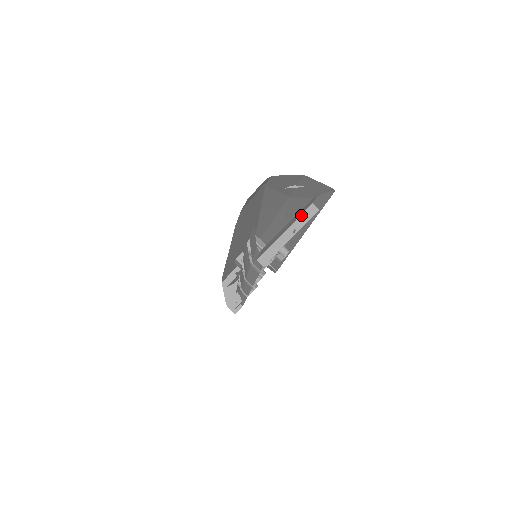
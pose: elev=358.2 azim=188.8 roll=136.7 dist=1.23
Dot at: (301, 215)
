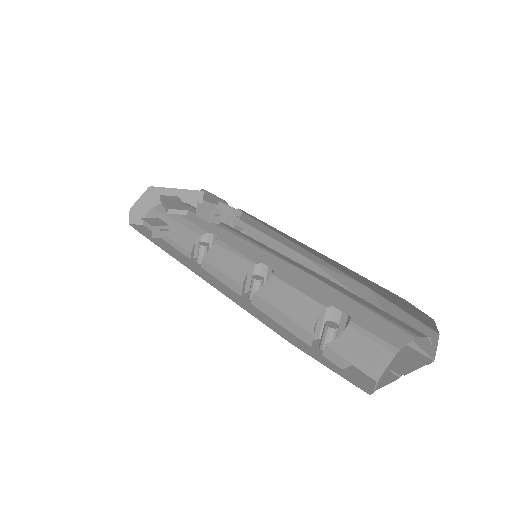
Dot at: occluded
